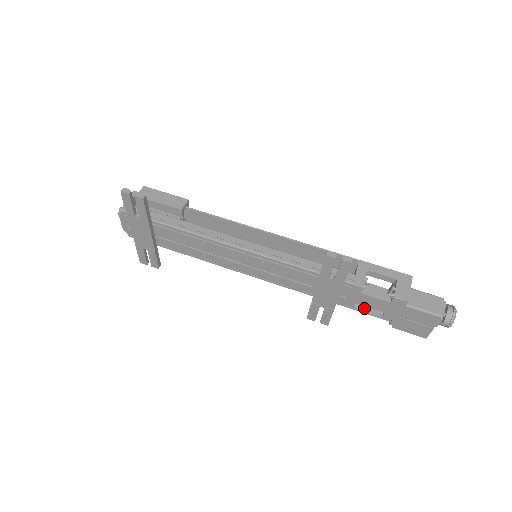
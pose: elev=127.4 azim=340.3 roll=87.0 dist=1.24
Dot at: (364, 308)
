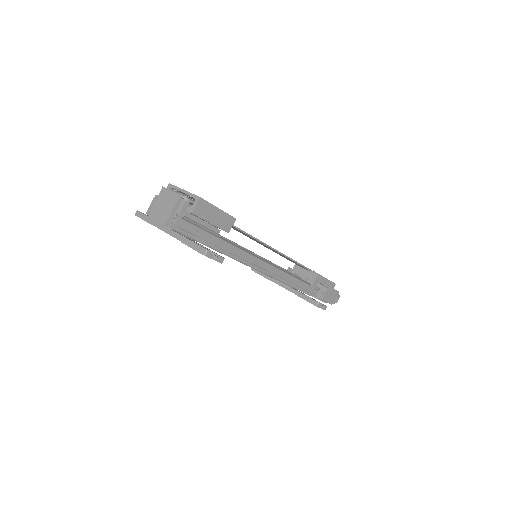
Dot at: occluded
